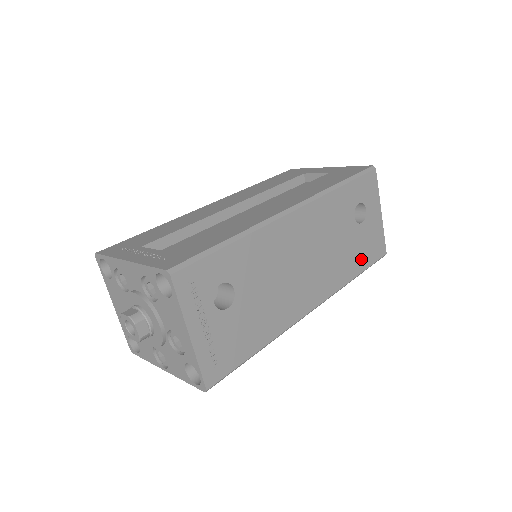
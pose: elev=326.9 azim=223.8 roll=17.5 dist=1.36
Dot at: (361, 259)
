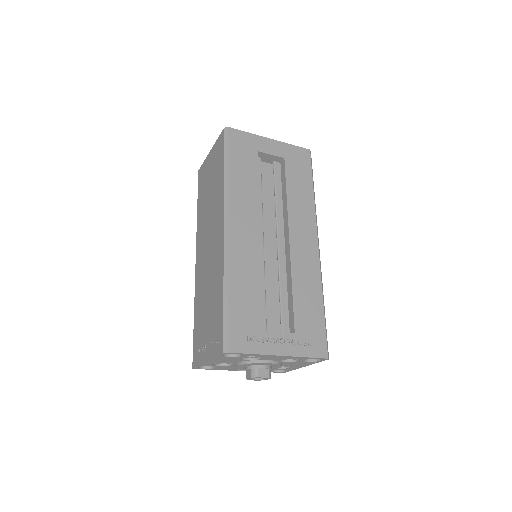
Dot at: occluded
